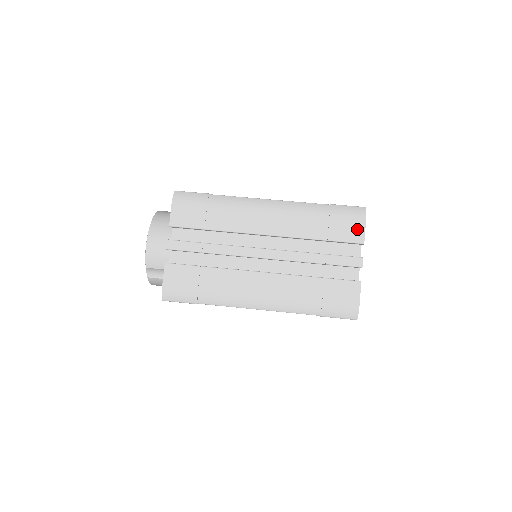
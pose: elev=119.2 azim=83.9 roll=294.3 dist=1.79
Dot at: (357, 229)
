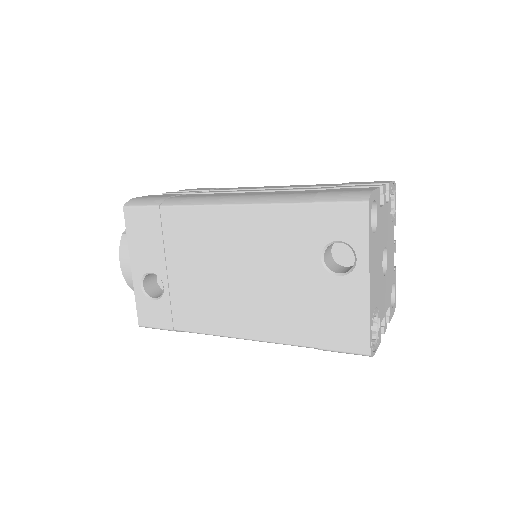
Dot at: occluded
